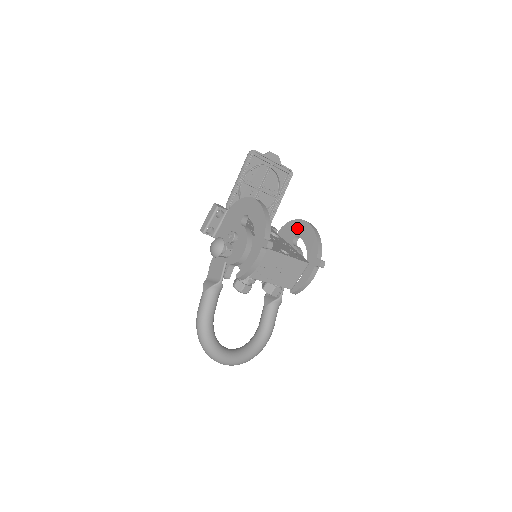
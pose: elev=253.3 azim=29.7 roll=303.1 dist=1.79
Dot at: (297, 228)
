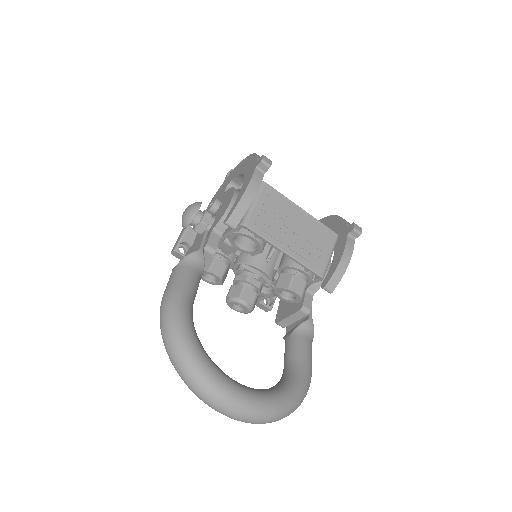
Dot at: occluded
